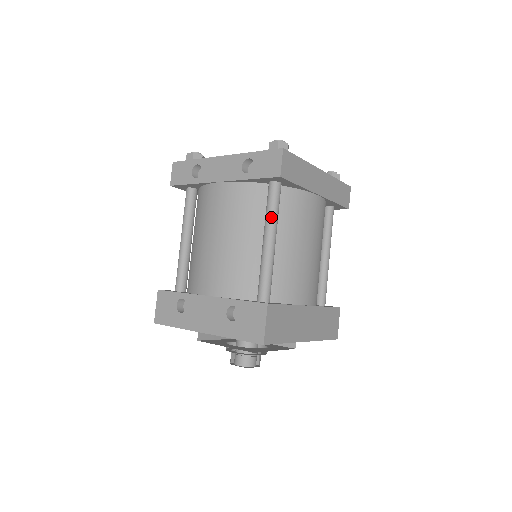
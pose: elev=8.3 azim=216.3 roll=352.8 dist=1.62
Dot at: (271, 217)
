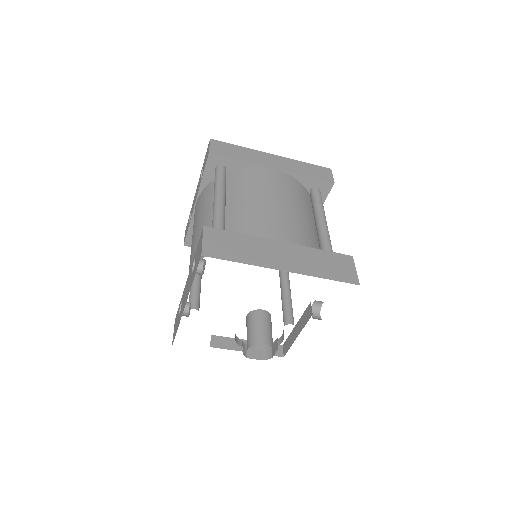
Dot at: (216, 185)
